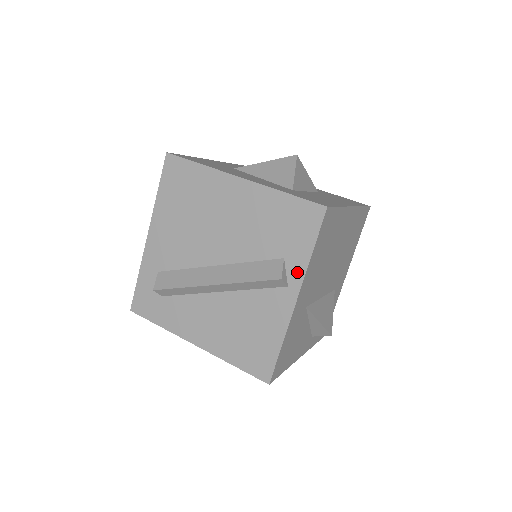
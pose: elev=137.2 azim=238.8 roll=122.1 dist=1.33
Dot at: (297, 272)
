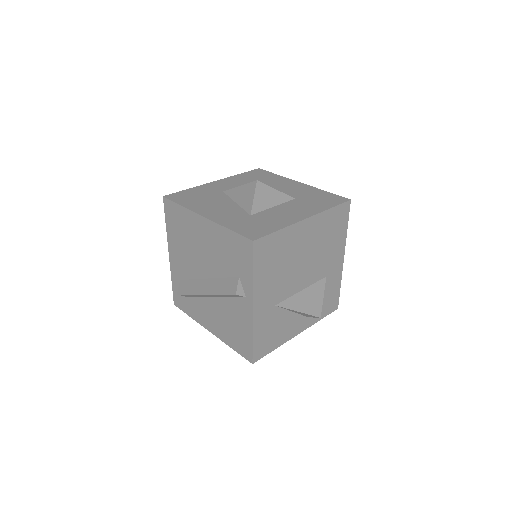
Dot at: (248, 287)
